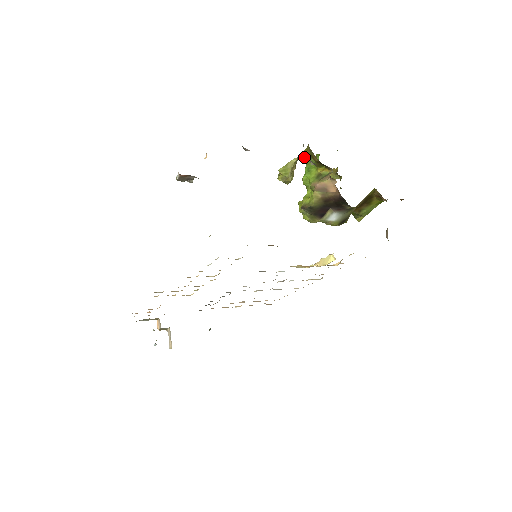
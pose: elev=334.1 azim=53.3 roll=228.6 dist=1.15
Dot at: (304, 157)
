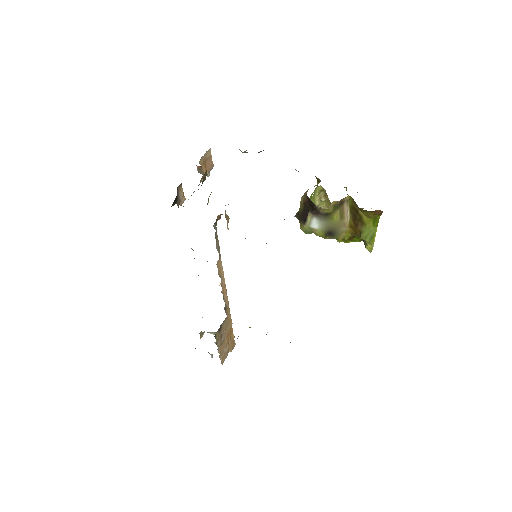
Dot at: occluded
